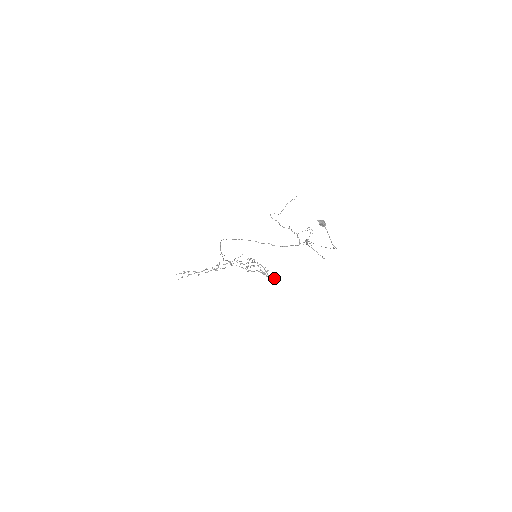
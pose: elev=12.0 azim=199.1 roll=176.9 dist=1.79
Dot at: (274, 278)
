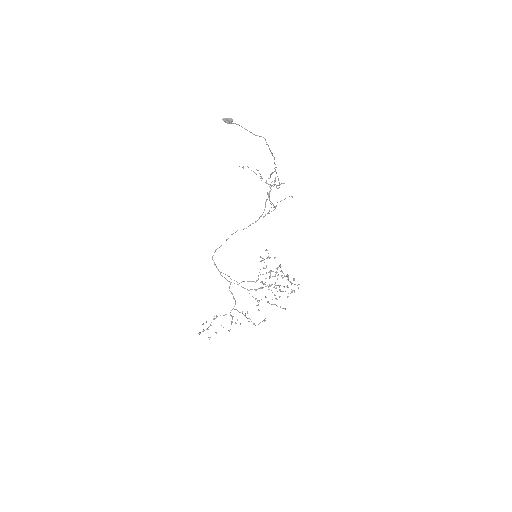
Dot at: (268, 253)
